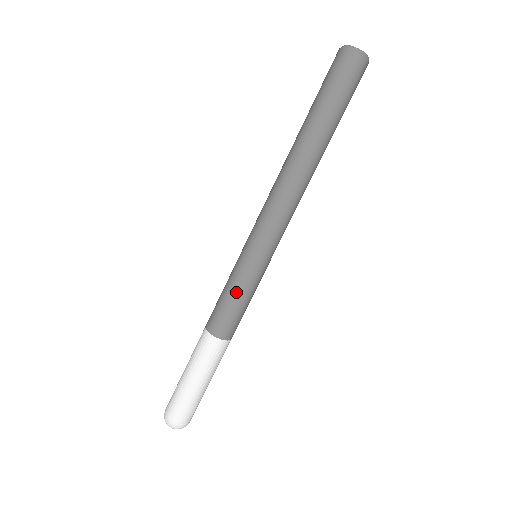
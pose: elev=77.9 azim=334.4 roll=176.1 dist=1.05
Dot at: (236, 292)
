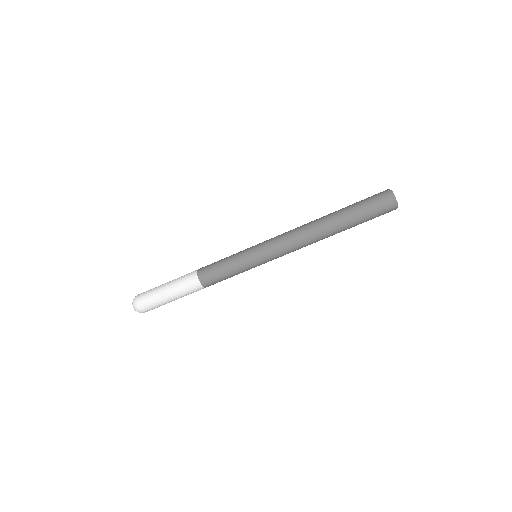
Dot at: (230, 267)
